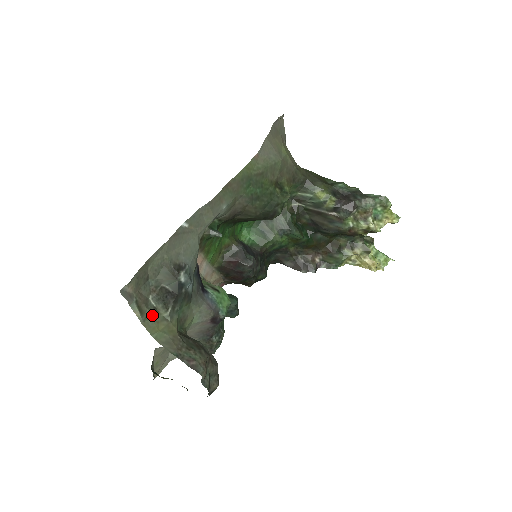
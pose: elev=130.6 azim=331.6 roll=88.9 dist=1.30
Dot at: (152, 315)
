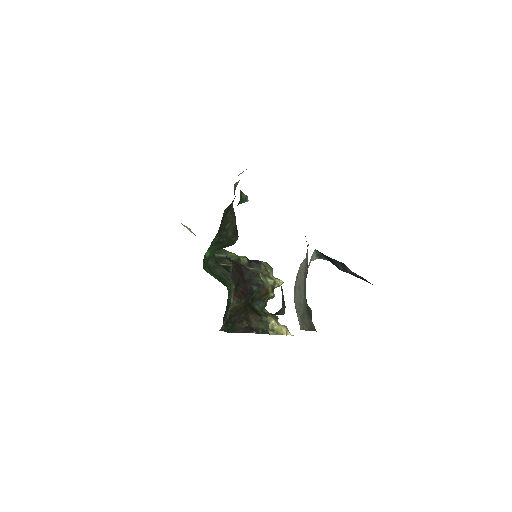
Dot at: occluded
